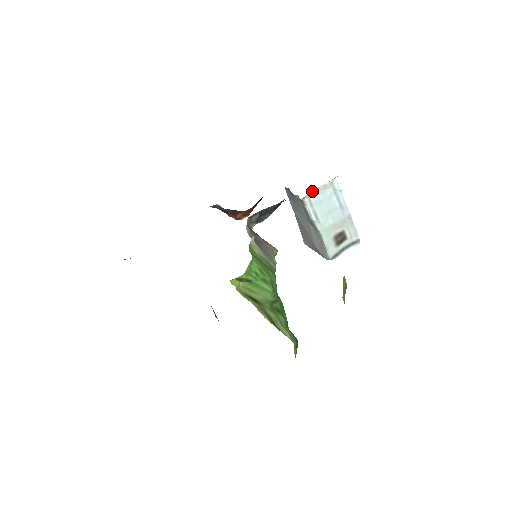
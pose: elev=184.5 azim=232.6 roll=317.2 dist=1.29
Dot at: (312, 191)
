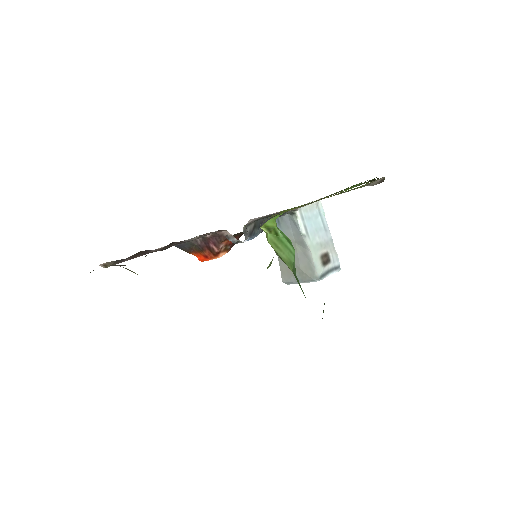
Dot at: occluded
